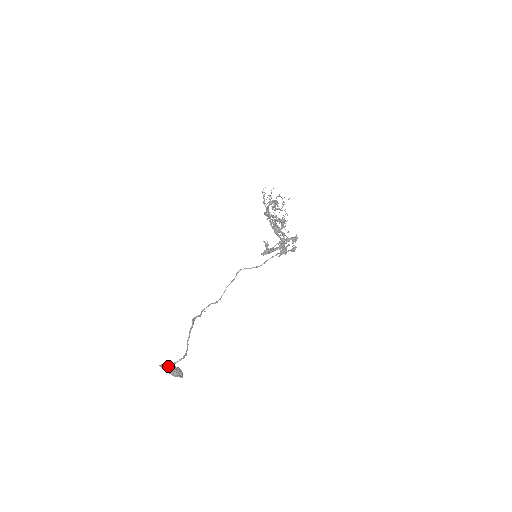
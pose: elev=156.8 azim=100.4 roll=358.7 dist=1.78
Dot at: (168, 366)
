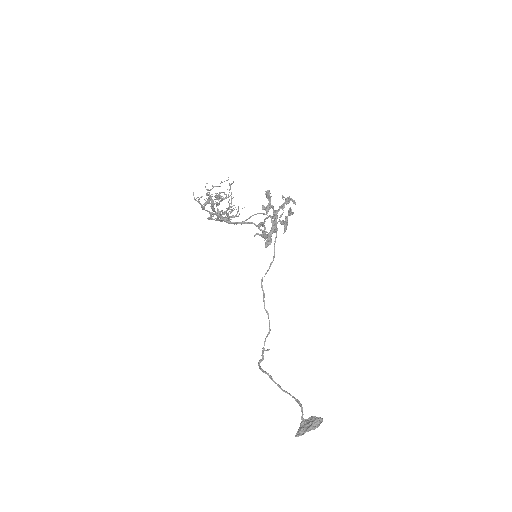
Dot at: (302, 427)
